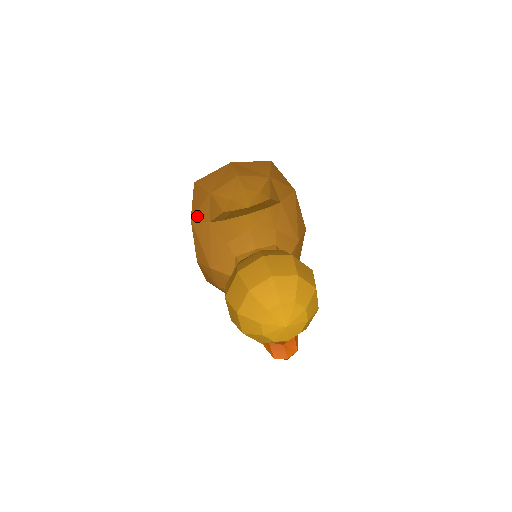
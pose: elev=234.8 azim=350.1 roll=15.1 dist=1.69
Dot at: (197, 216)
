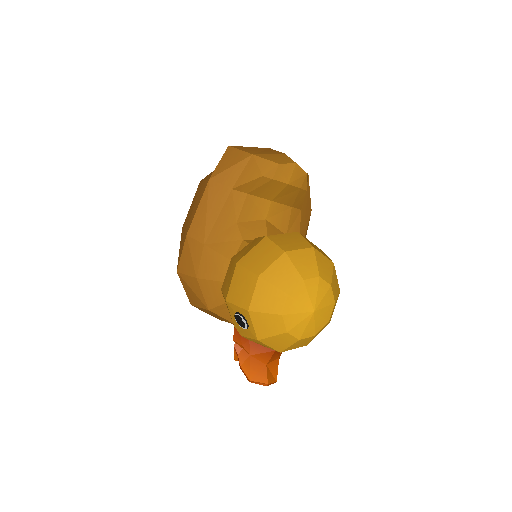
Dot at: (220, 177)
